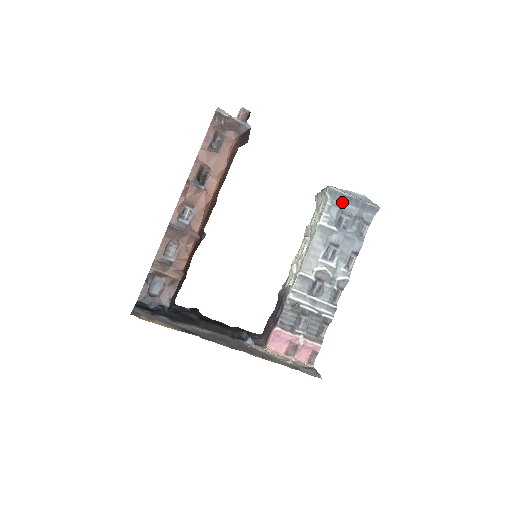
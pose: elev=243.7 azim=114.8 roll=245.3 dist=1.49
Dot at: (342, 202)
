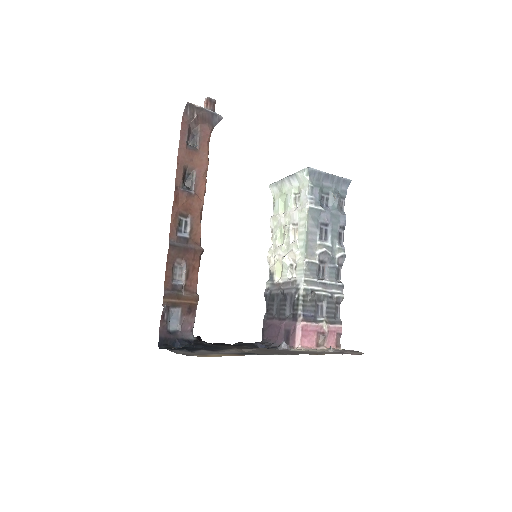
Dot at: (320, 181)
